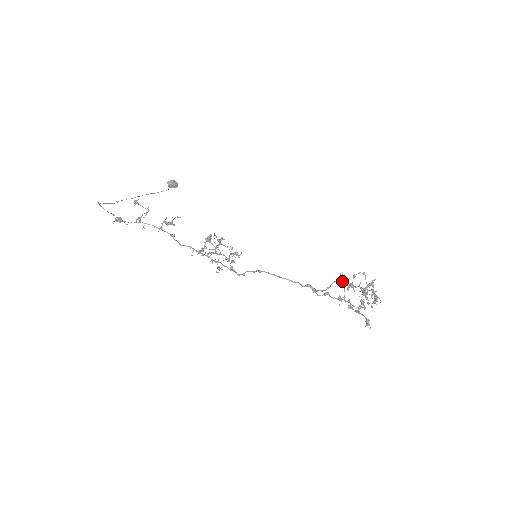
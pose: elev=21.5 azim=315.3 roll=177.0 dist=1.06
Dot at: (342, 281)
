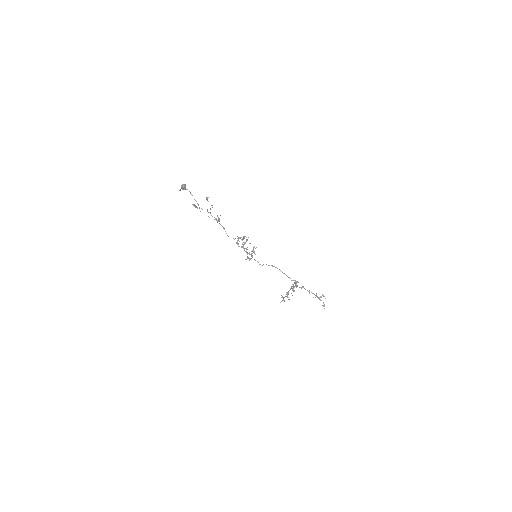
Dot at: occluded
